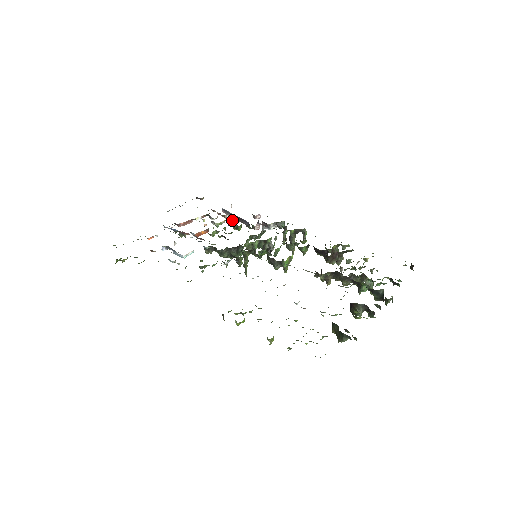
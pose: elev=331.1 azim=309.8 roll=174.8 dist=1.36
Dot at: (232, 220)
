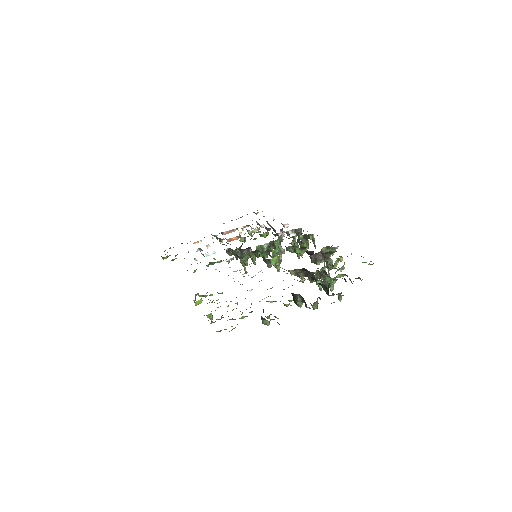
Dot at: (266, 229)
